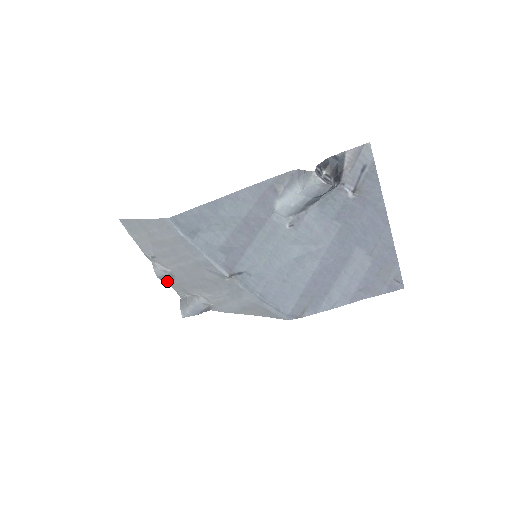
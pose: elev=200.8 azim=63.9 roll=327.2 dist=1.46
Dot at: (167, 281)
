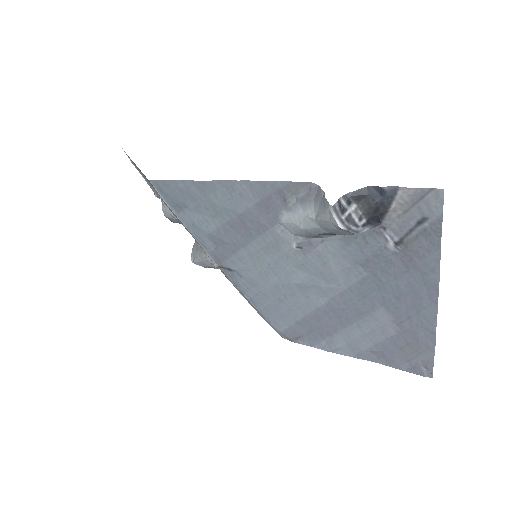
Dot at: occluded
